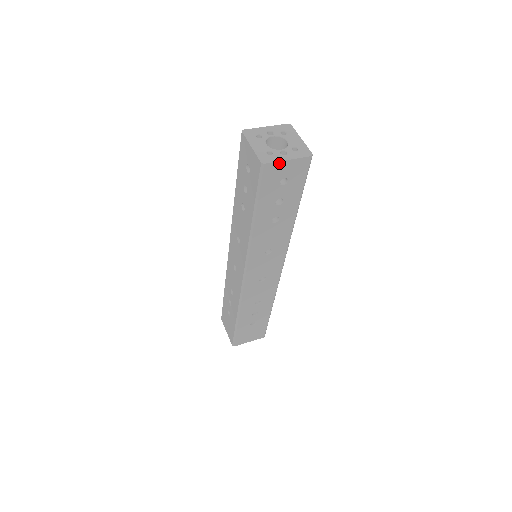
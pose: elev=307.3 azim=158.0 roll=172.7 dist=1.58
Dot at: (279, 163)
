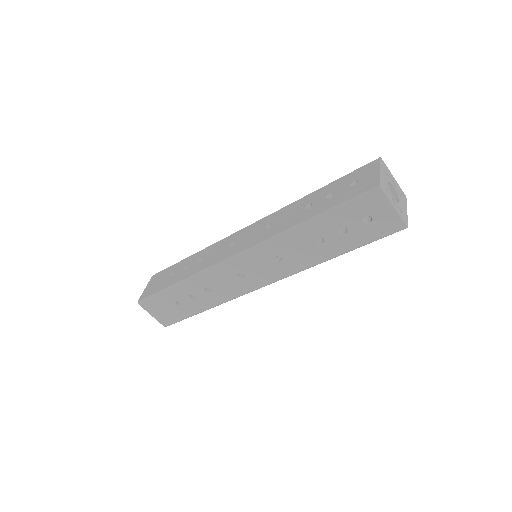
Dot at: (387, 201)
